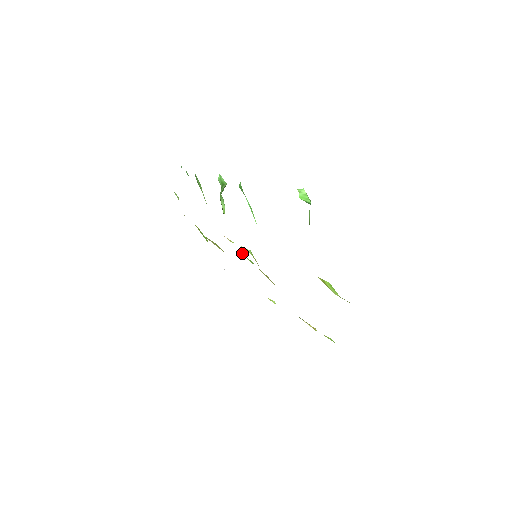
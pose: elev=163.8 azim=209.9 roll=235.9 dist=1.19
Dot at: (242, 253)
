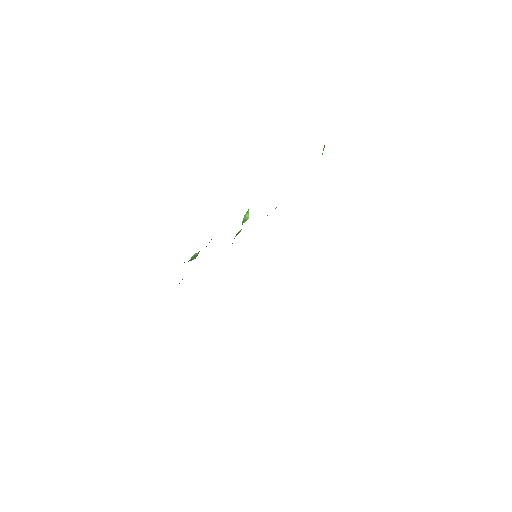
Dot at: occluded
